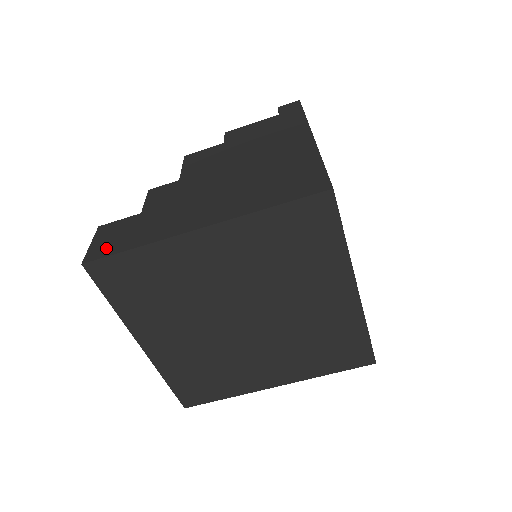
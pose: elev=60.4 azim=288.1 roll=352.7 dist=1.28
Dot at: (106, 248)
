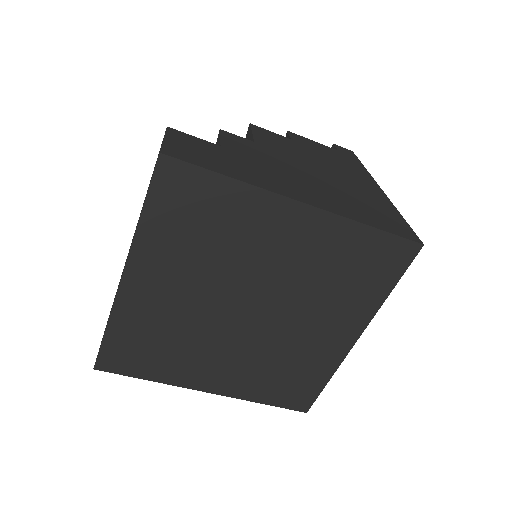
Dot at: (189, 155)
